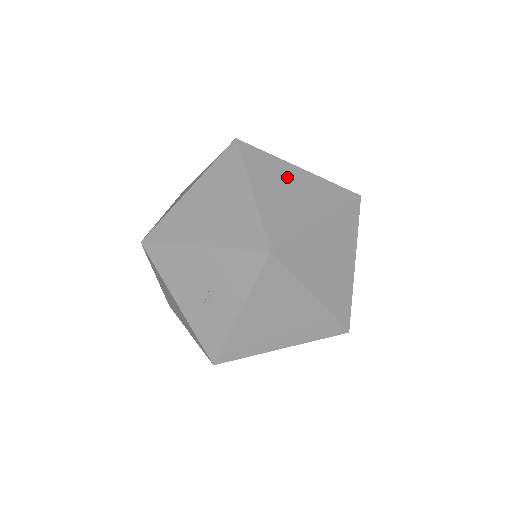
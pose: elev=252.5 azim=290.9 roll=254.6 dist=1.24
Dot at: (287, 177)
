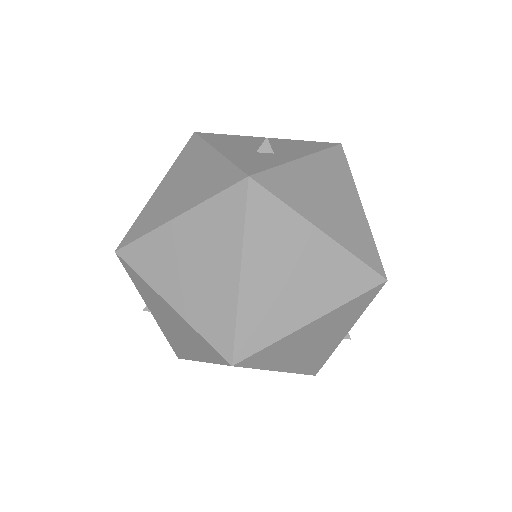
Dot at: occluded
